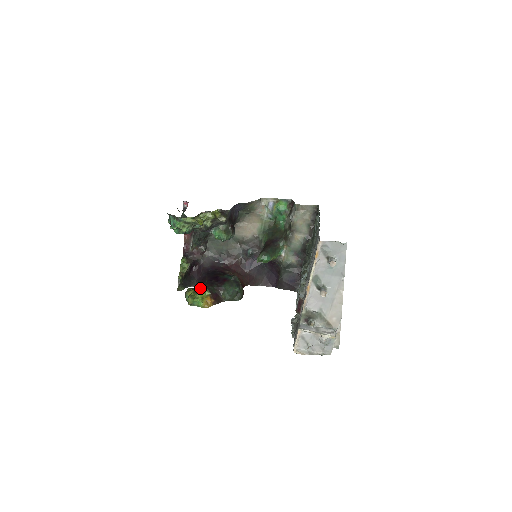
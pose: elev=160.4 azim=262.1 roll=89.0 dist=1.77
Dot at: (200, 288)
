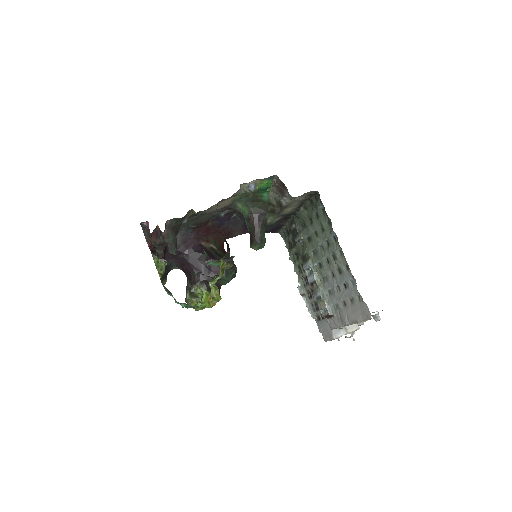
Dot at: (199, 291)
